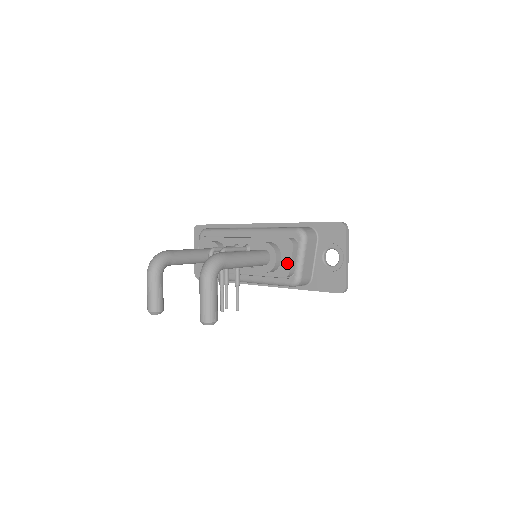
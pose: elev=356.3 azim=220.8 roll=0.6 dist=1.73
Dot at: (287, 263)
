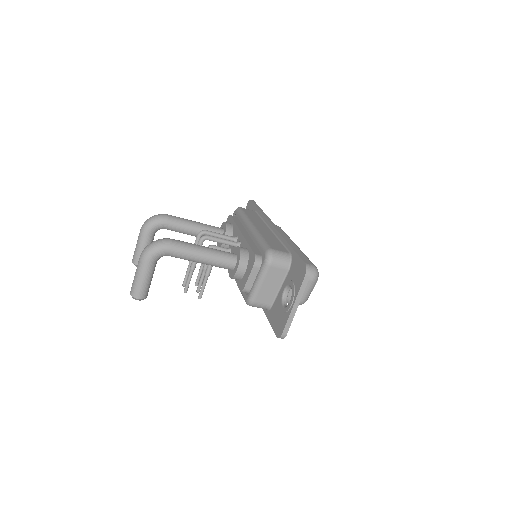
Dot at: (246, 279)
